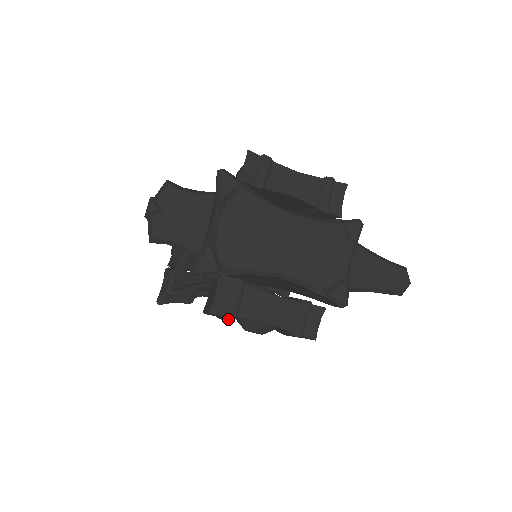
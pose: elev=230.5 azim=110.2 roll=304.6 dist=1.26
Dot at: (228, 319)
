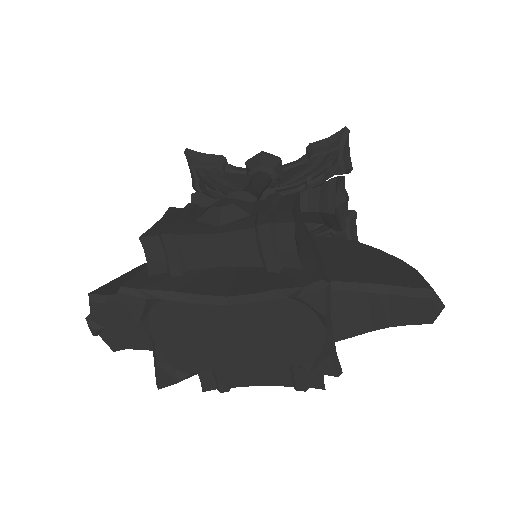
Dot at: (223, 392)
